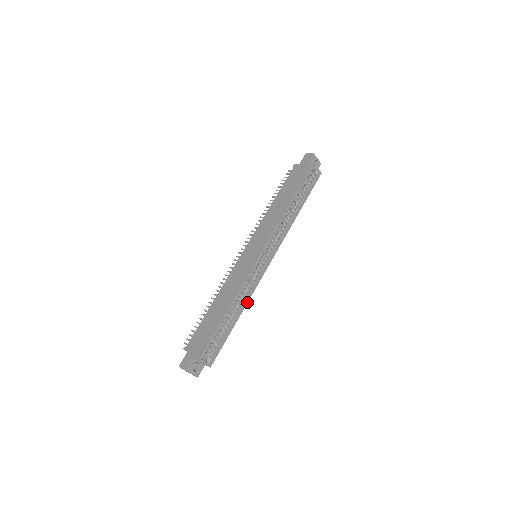
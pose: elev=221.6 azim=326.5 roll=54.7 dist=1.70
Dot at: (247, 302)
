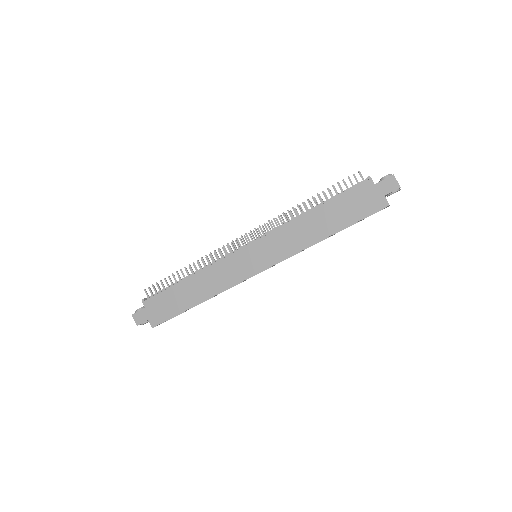
Dot at: occluded
